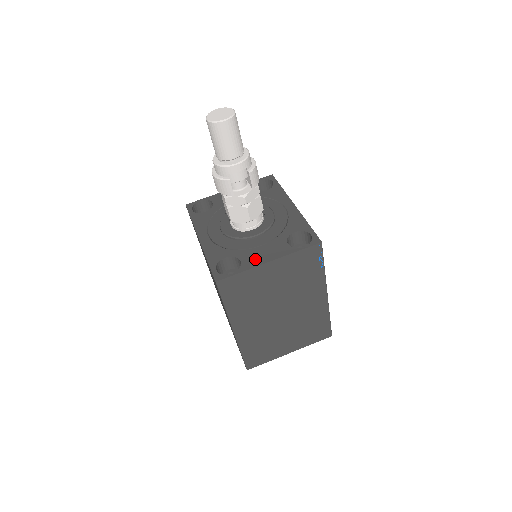
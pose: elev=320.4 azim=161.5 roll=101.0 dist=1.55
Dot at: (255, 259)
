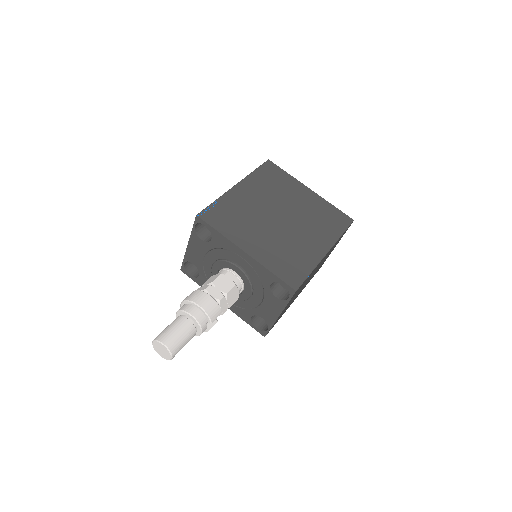
Dot at: (269, 316)
